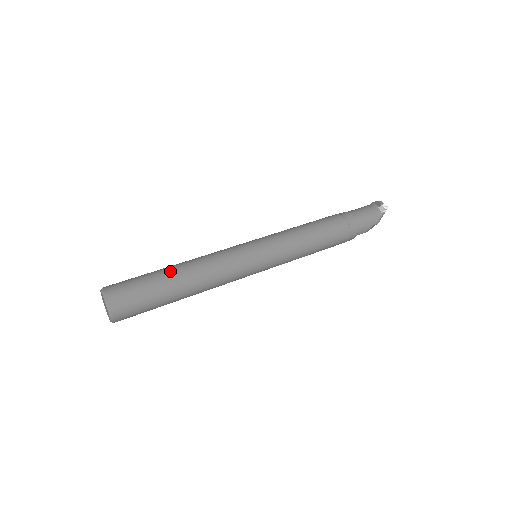
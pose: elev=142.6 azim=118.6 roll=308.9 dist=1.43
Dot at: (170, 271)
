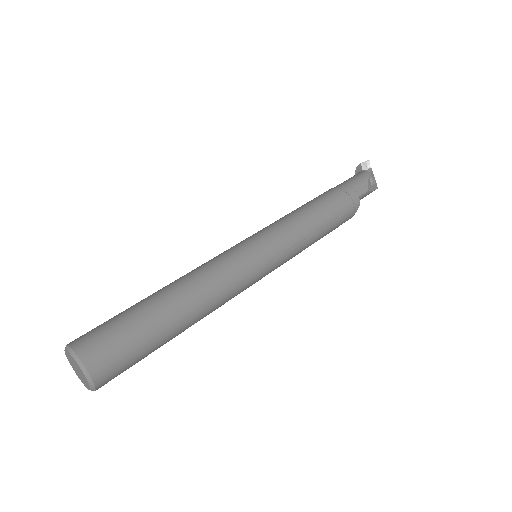
Dot at: (149, 296)
